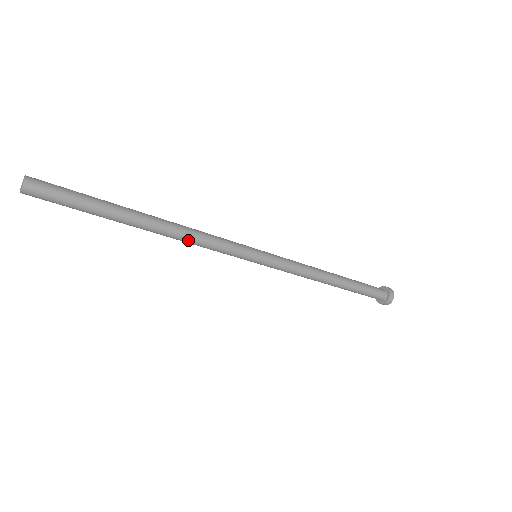
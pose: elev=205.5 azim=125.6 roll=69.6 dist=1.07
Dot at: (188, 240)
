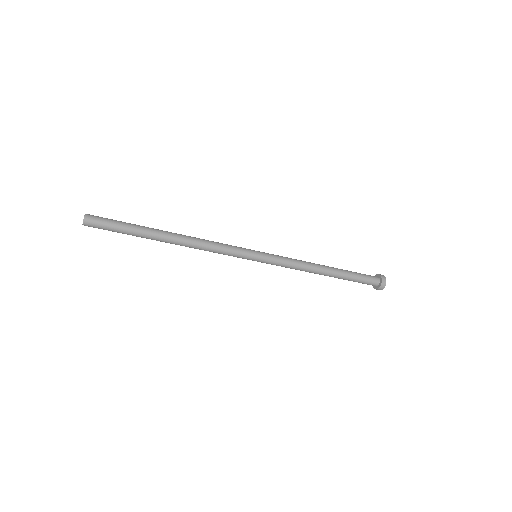
Dot at: occluded
